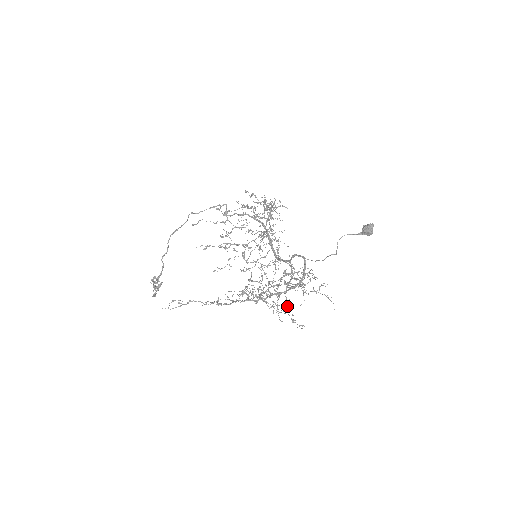
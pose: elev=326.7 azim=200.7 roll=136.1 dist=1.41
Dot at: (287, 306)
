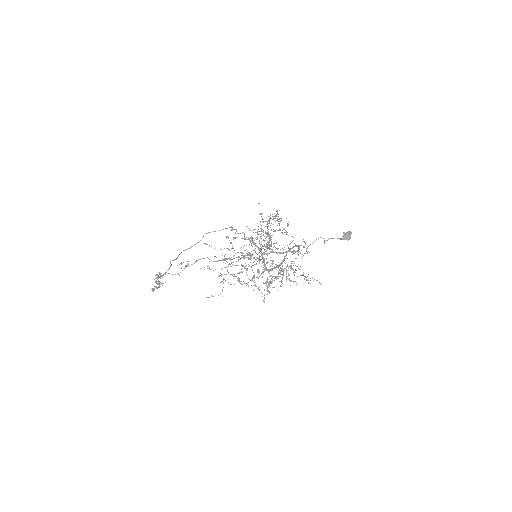
Dot at: (282, 274)
